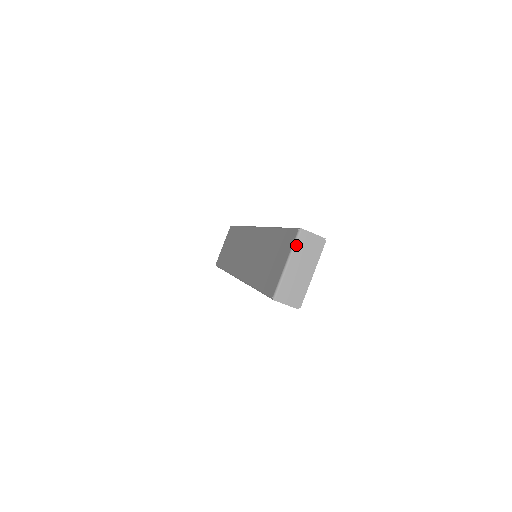
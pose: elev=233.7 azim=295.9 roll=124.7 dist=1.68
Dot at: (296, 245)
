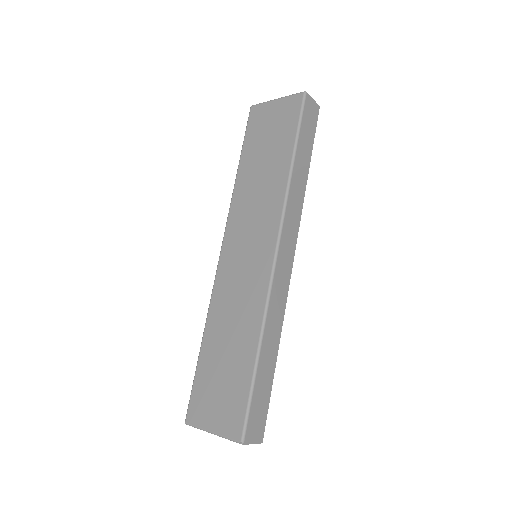
Dot at: occluded
